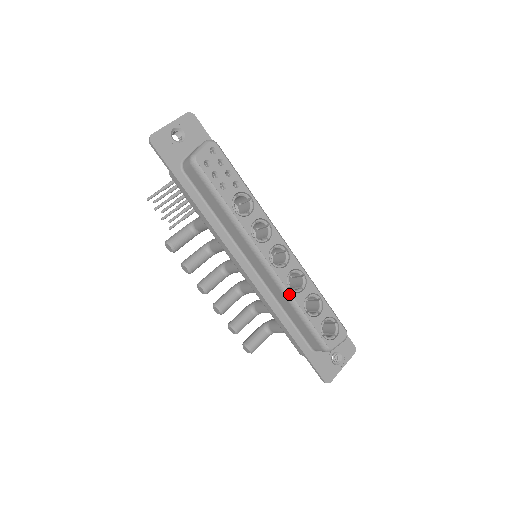
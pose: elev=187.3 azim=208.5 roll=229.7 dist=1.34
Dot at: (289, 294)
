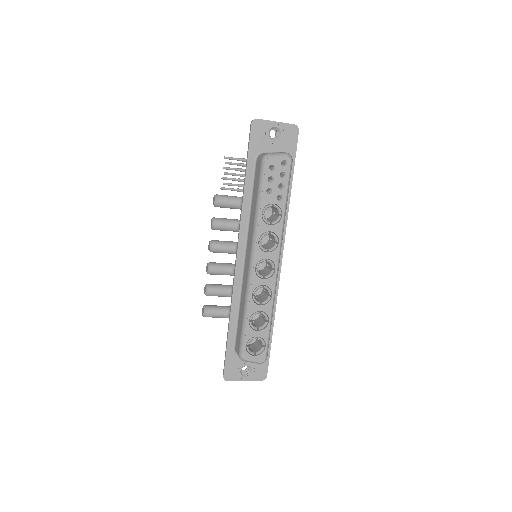
Dot at: (249, 298)
